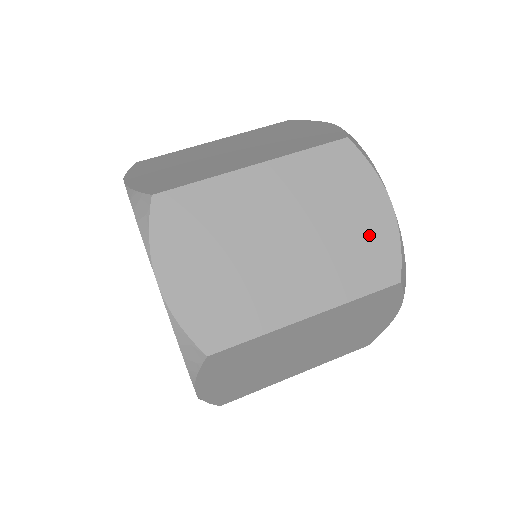
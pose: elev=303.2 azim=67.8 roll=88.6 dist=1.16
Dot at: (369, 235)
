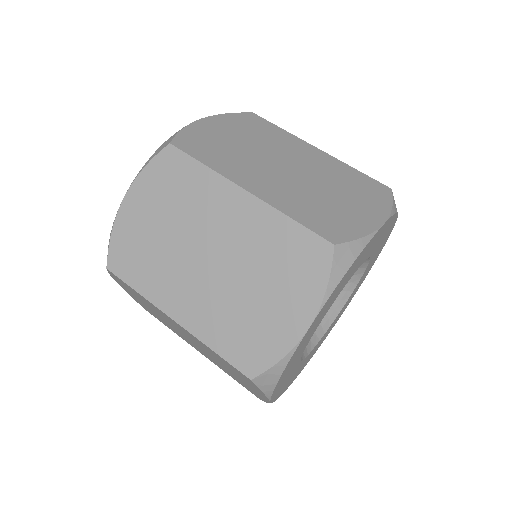
Dot at: (345, 214)
